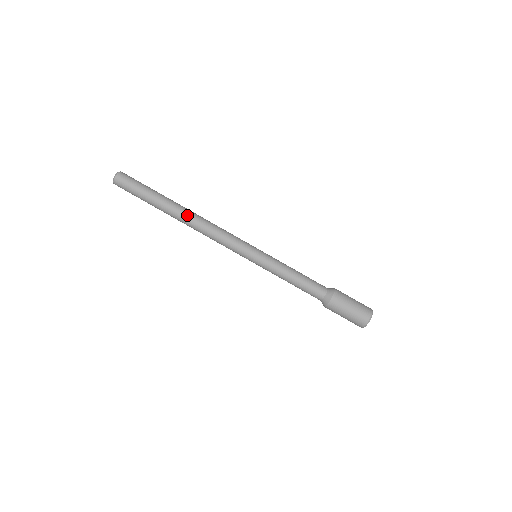
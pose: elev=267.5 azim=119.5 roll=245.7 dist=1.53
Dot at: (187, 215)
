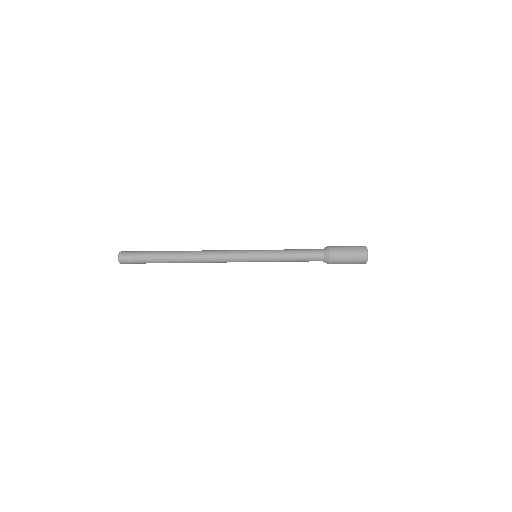
Dot at: (189, 251)
